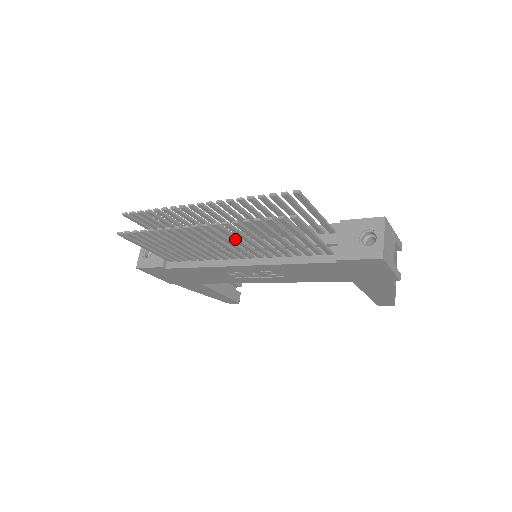
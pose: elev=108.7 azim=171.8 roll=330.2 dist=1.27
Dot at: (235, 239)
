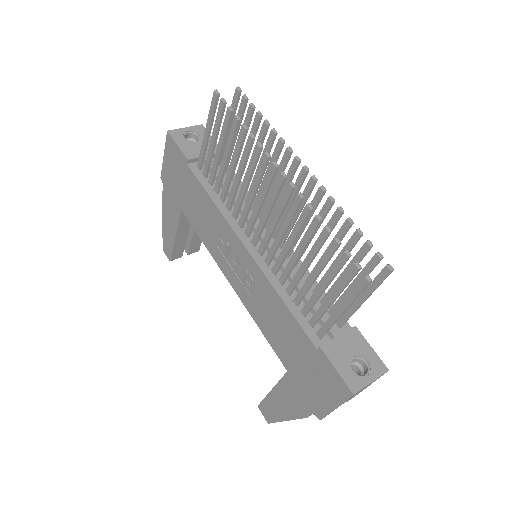
Dot at: (286, 226)
